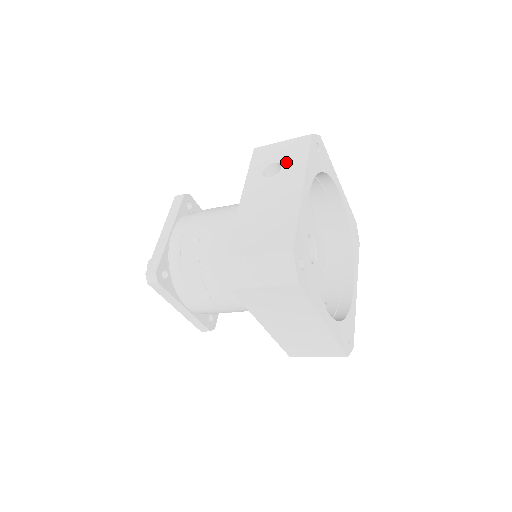
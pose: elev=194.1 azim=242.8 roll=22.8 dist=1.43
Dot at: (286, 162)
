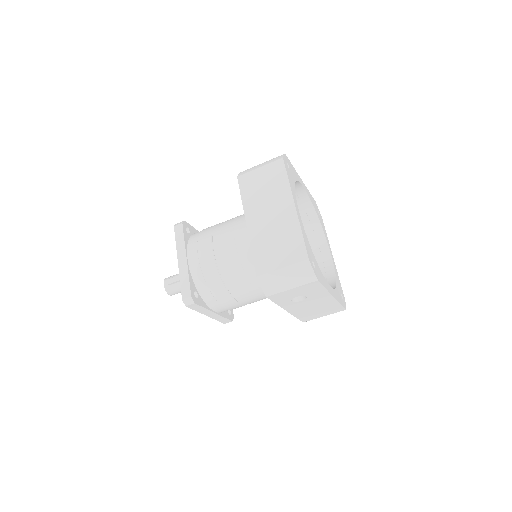
Dot at: occluded
